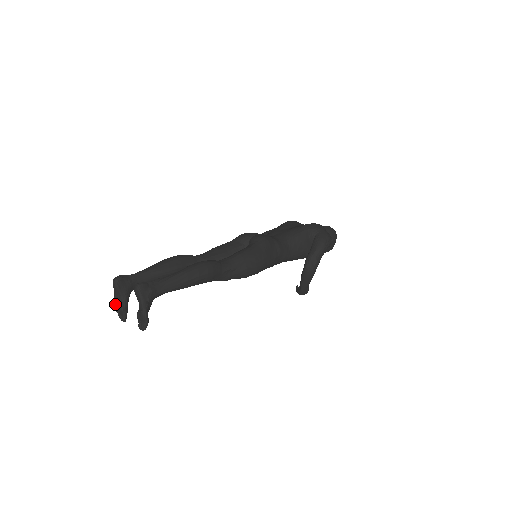
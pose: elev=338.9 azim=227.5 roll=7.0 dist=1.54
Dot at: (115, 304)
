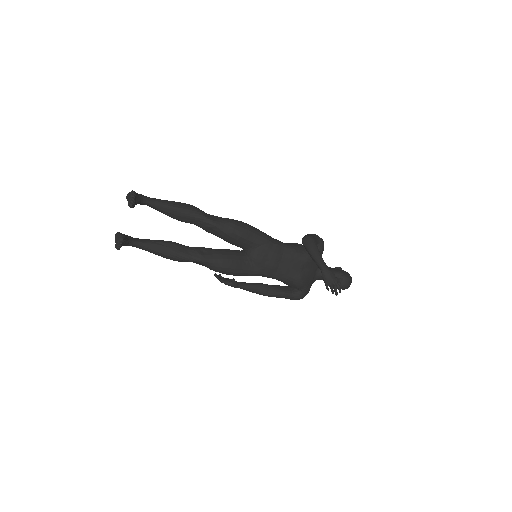
Dot at: (115, 244)
